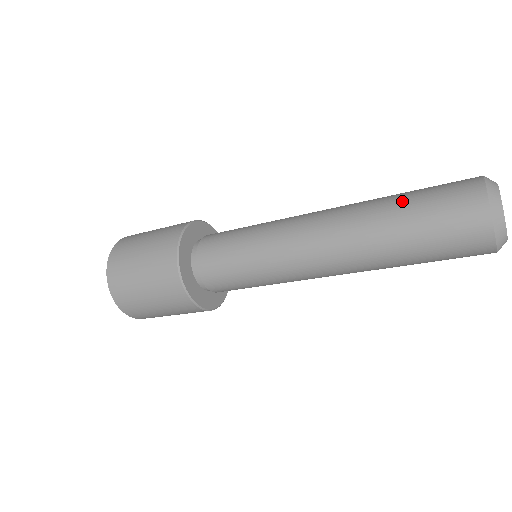
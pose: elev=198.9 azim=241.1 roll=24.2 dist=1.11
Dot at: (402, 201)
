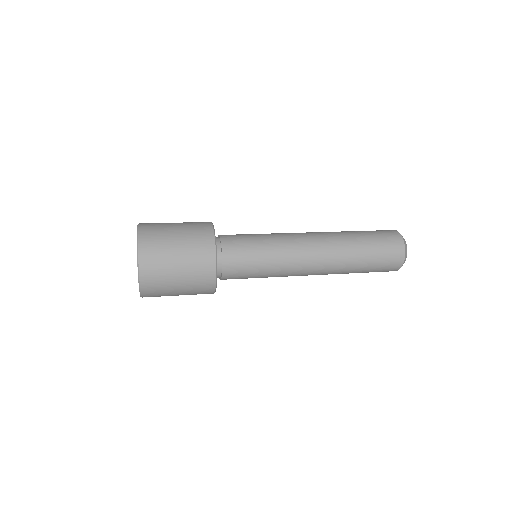
Dot at: (366, 248)
